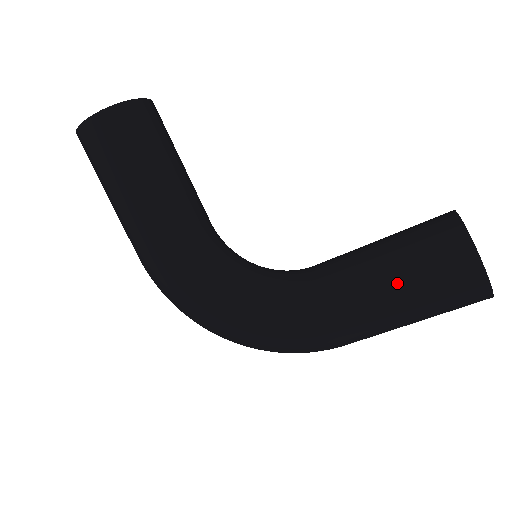
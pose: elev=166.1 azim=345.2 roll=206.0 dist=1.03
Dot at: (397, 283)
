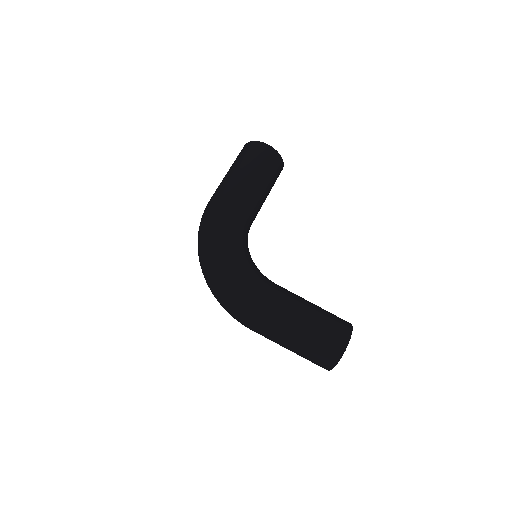
Dot at: (312, 315)
